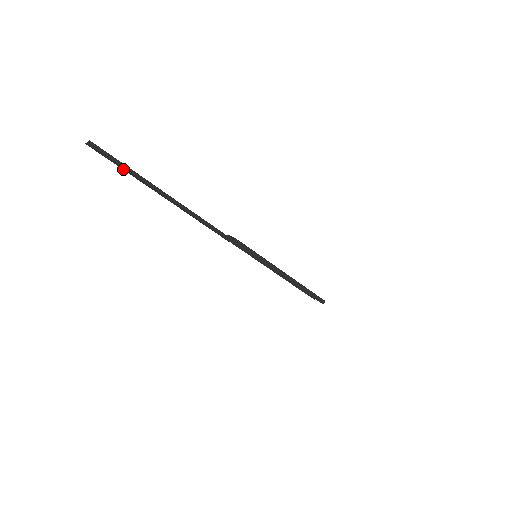
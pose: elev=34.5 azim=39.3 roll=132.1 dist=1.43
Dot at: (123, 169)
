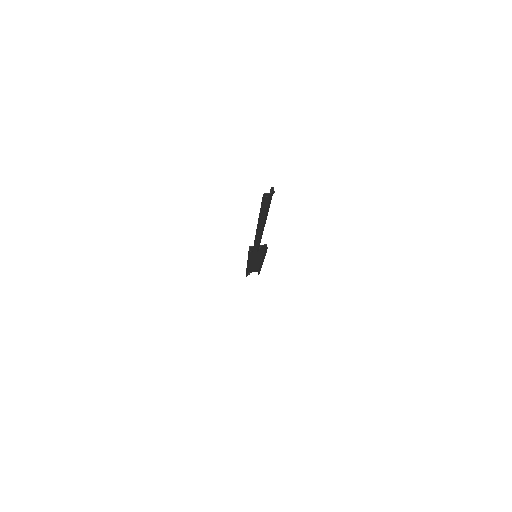
Dot at: (265, 212)
